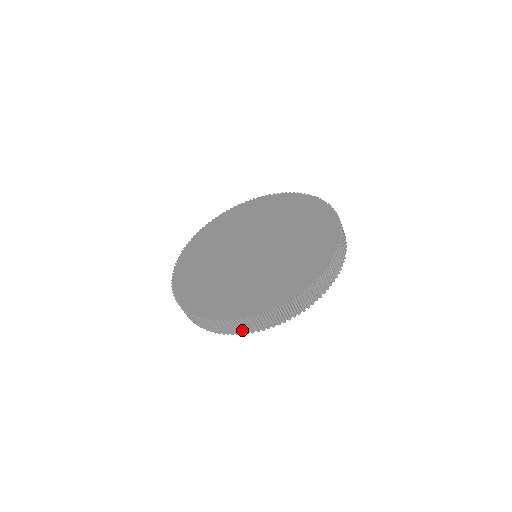
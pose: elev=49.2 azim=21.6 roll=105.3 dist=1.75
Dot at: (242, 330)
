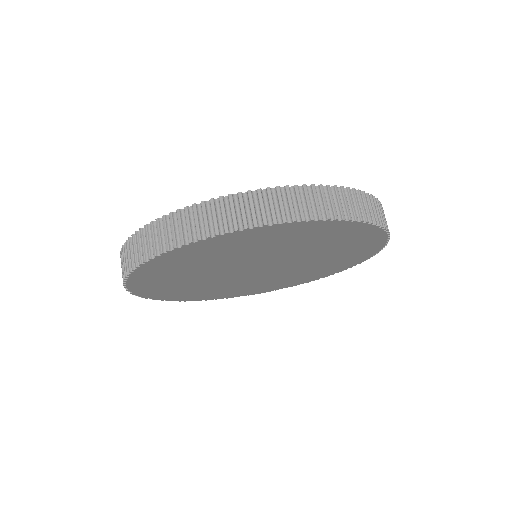
Dot at: (132, 264)
